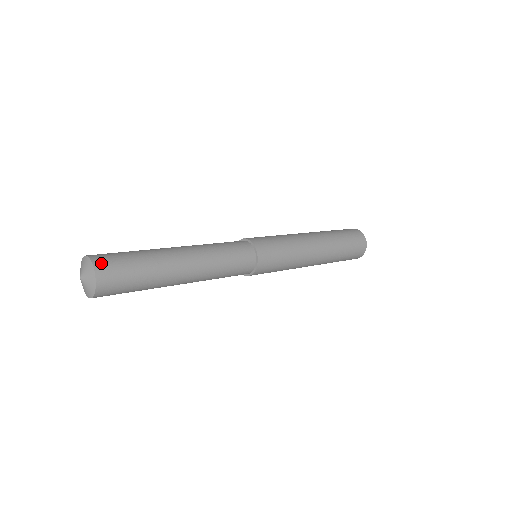
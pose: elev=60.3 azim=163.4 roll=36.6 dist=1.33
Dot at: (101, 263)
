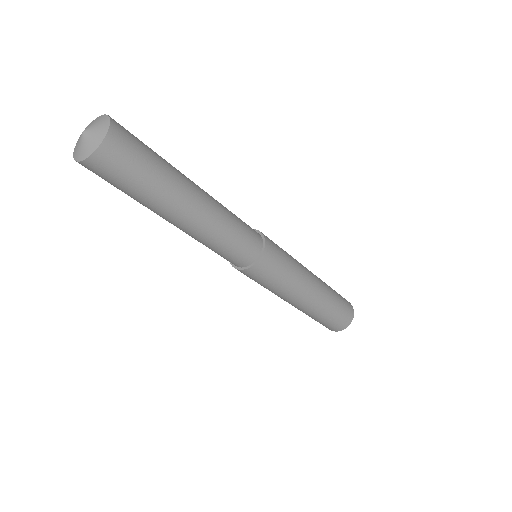
Dot at: (118, 124)
